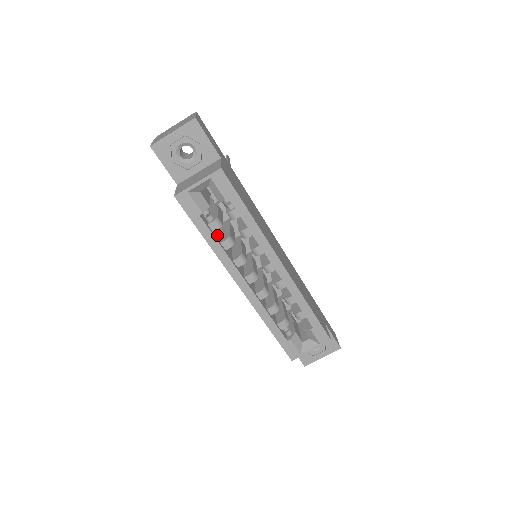
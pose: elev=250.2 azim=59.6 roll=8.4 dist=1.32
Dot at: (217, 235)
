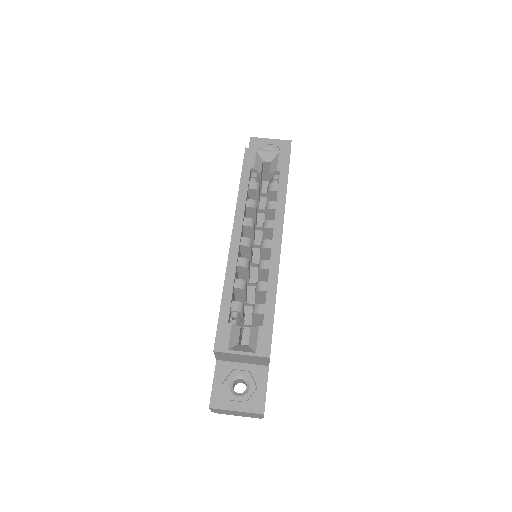
Dot at: (247, 198)
